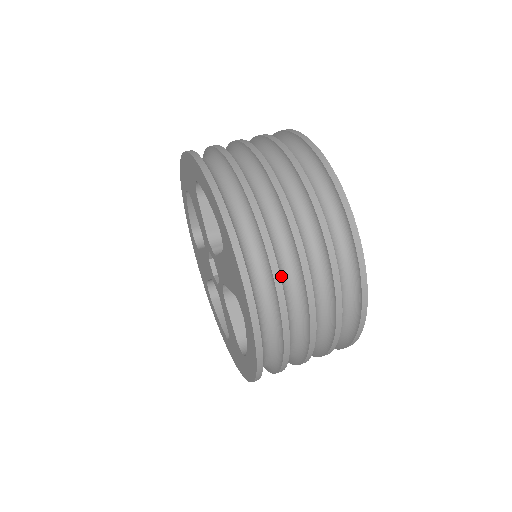
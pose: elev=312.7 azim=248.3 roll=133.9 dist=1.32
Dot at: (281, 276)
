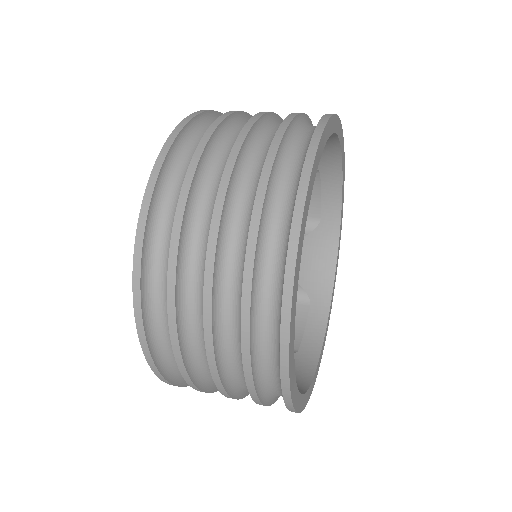
Dot at: (185, 266)
